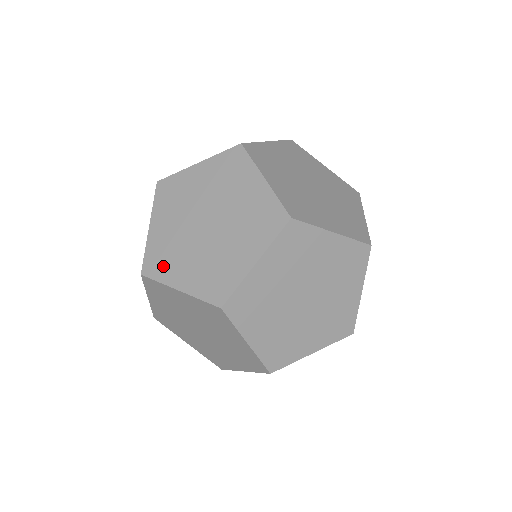
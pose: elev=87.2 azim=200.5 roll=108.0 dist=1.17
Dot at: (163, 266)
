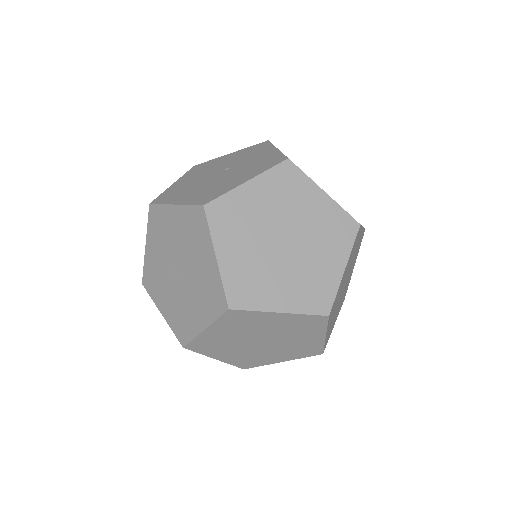
Dot at: (253, 294)
